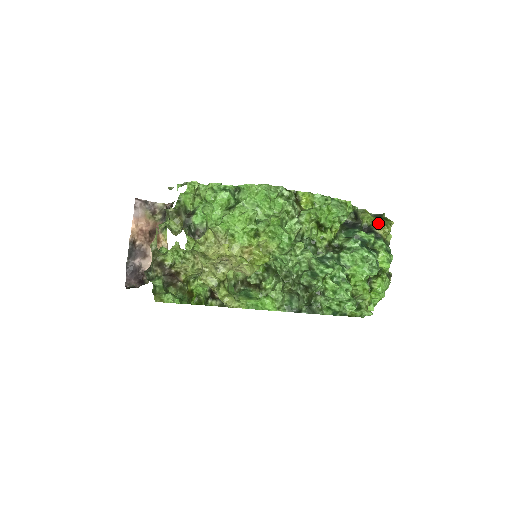
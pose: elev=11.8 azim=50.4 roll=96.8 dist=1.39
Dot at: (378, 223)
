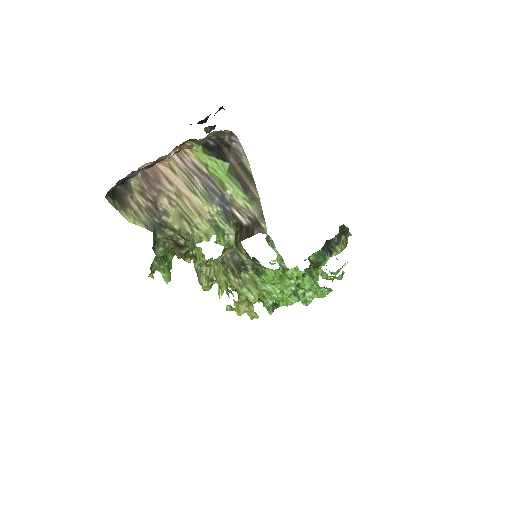
Dot at: occluded
